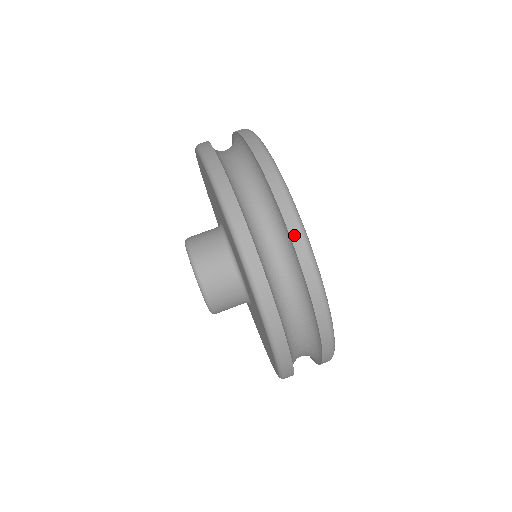
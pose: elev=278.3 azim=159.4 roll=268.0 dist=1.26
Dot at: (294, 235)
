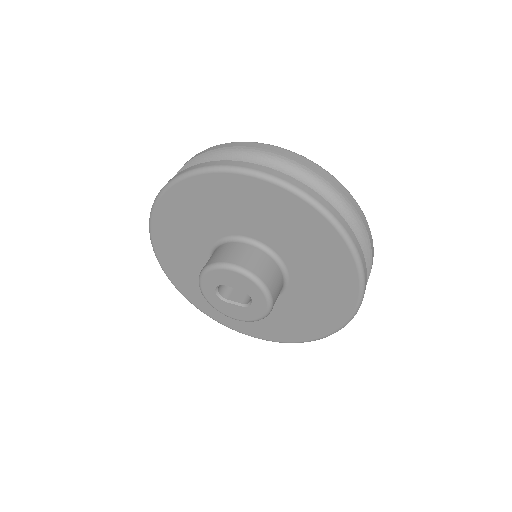
Dot at: (272, 149)
